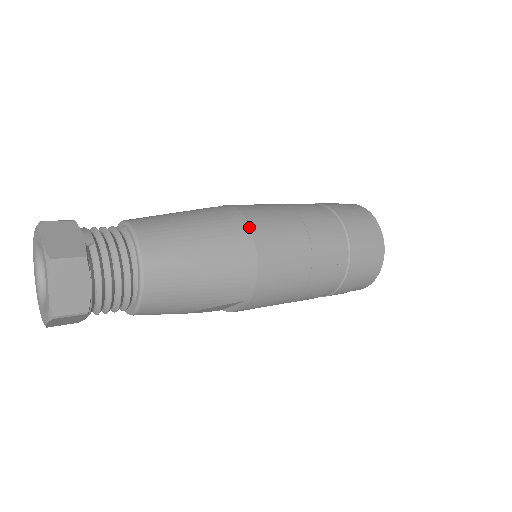
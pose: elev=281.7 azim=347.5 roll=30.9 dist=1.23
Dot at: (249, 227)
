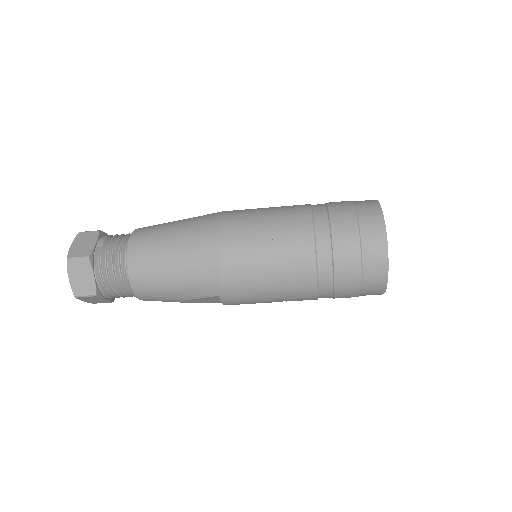
Dot at: (217, 231)
